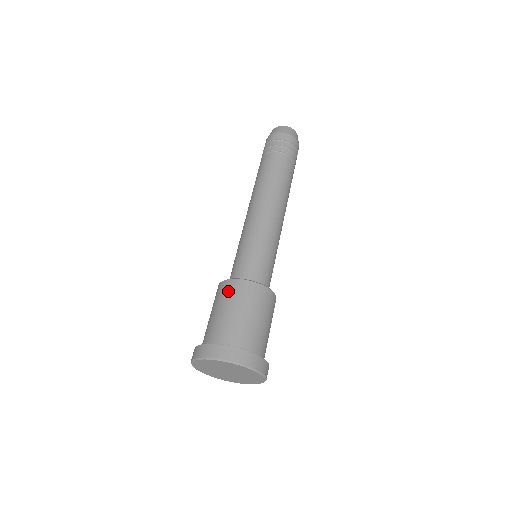
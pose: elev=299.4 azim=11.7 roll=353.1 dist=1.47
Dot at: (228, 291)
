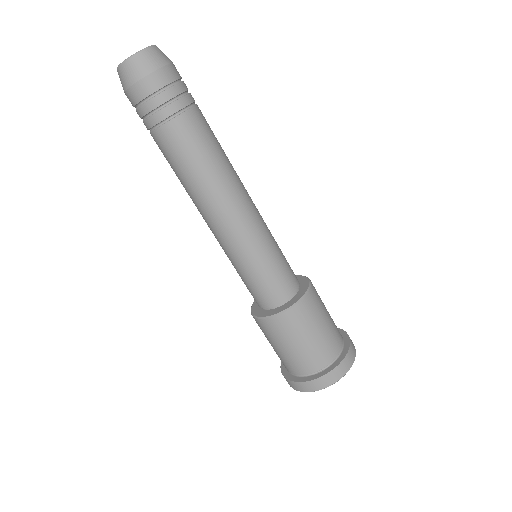
Dot at: occluded
